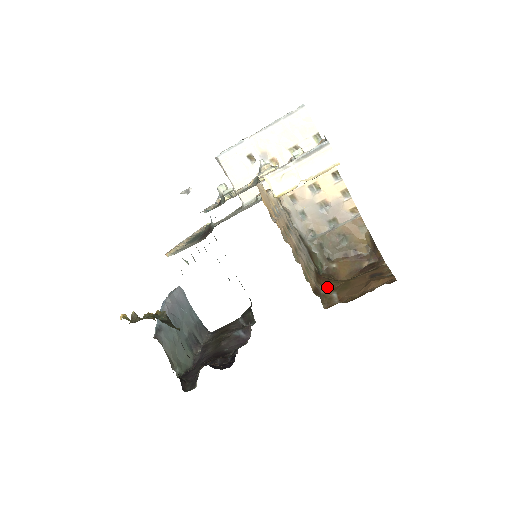
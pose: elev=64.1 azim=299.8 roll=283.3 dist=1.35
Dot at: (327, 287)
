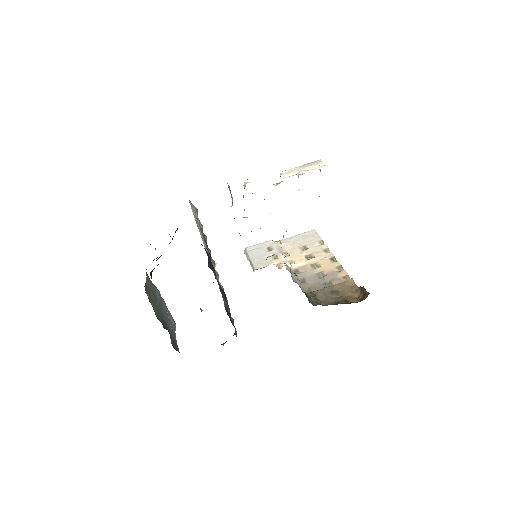
Dot at: occluded
